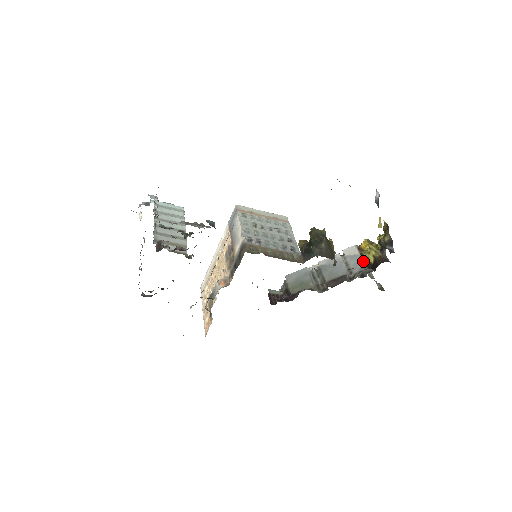
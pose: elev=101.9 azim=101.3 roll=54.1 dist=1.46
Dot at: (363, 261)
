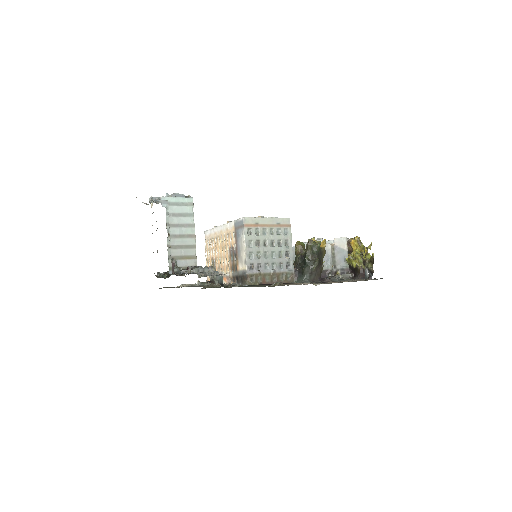
Dot at: (347, 261)
